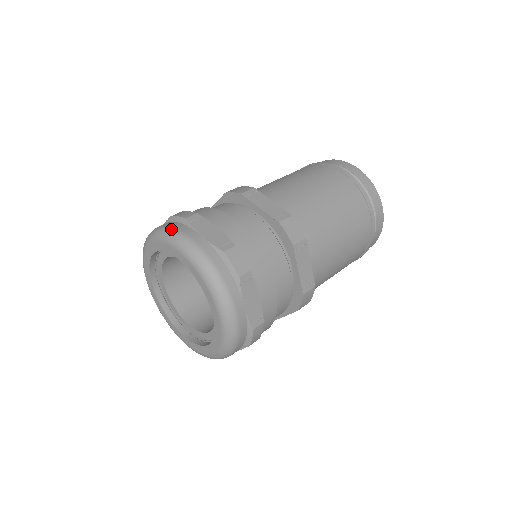
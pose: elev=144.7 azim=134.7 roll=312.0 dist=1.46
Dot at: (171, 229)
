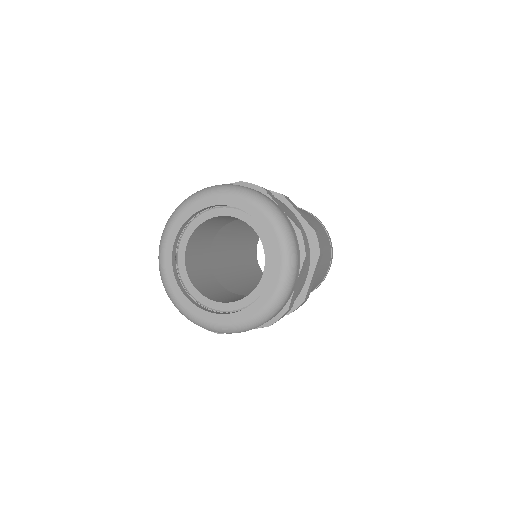
Dot at: (185, 199)
